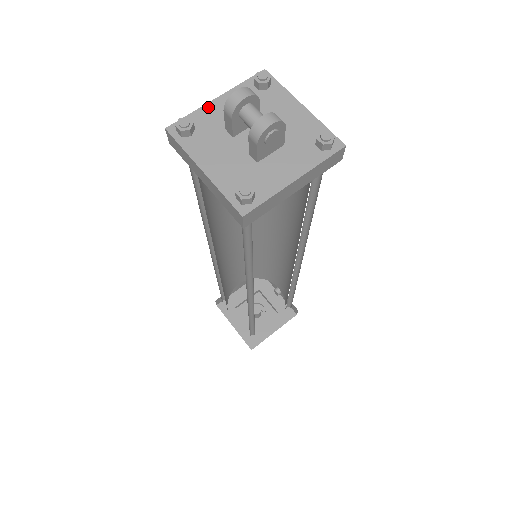
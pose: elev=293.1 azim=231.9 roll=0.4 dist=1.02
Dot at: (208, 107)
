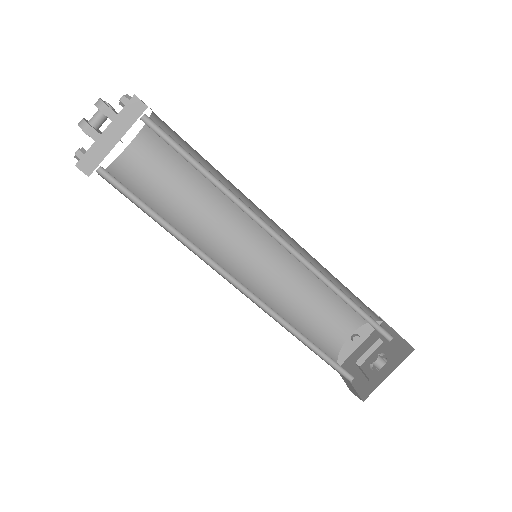
Dot at: occluded
